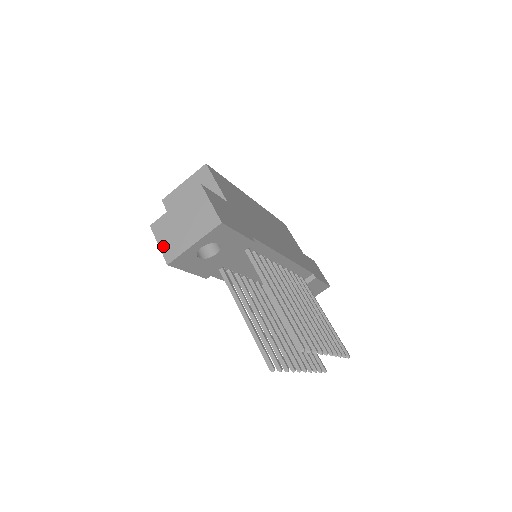
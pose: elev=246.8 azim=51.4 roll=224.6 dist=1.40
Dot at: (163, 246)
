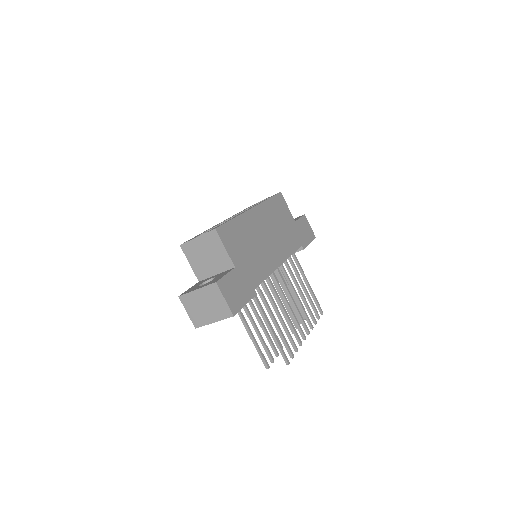
Dot at: (191, 315)
